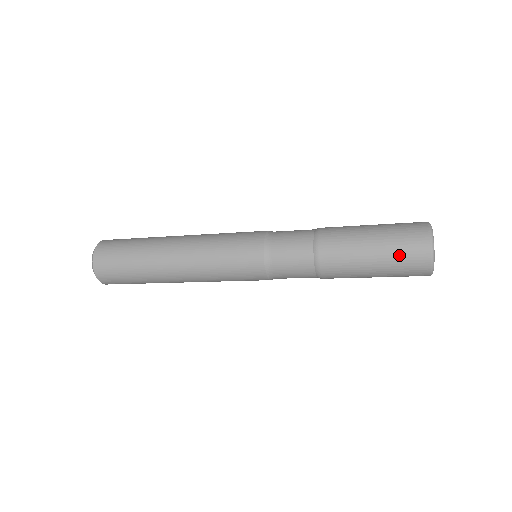
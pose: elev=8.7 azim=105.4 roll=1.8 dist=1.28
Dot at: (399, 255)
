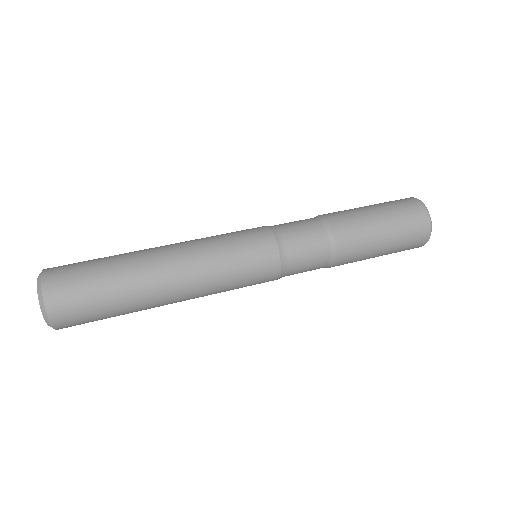
Dot at: occluded
